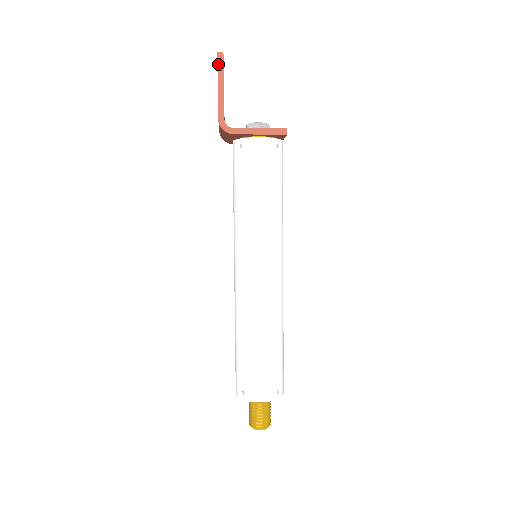
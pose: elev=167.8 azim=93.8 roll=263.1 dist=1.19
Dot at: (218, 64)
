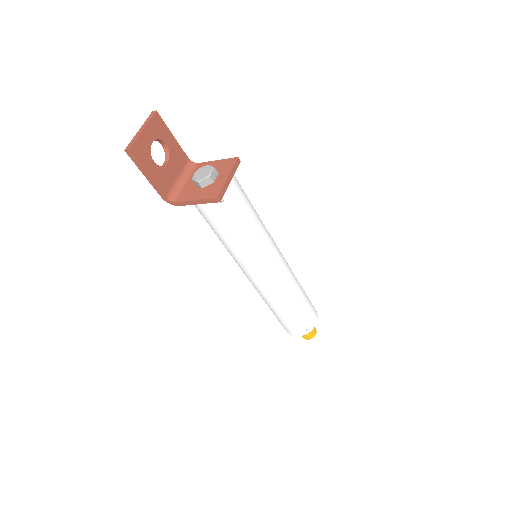
Dot at: (132, 159)
